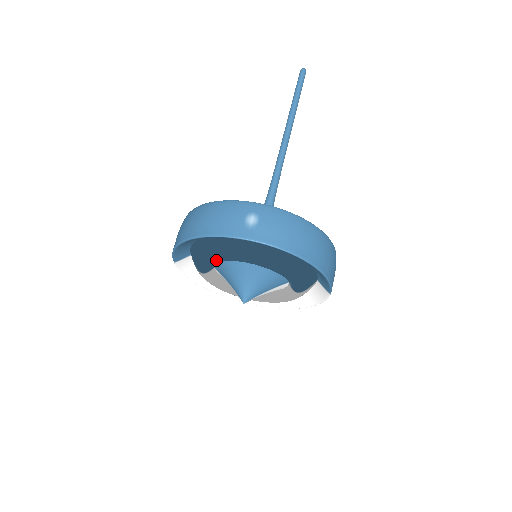
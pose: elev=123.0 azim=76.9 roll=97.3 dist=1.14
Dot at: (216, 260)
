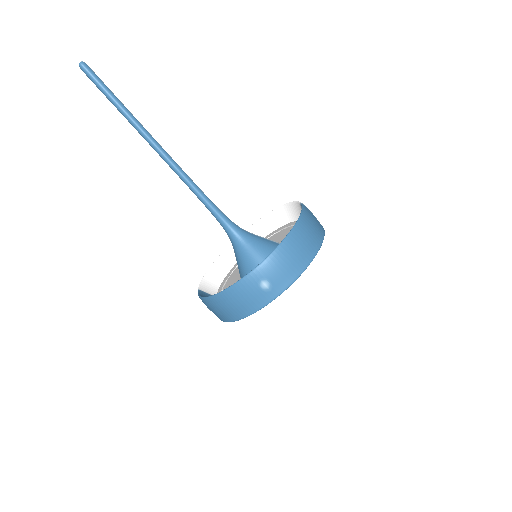
Dot at: occluded
